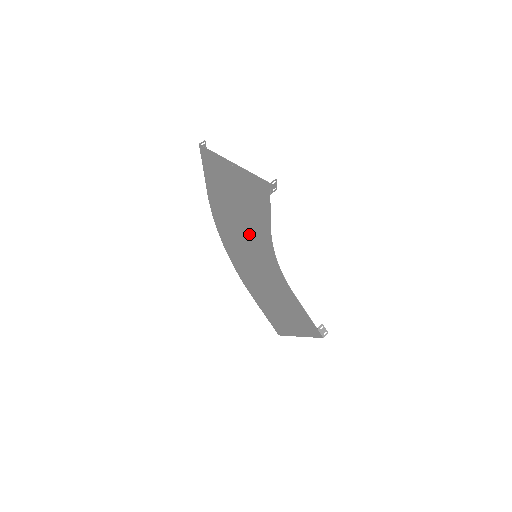
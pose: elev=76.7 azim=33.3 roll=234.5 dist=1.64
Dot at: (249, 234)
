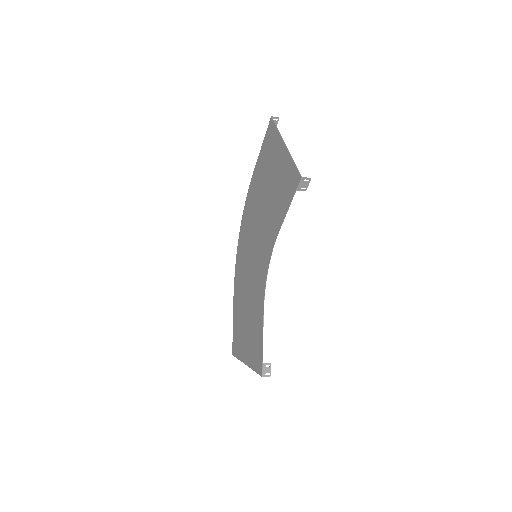
Dot at: (262, 229)
